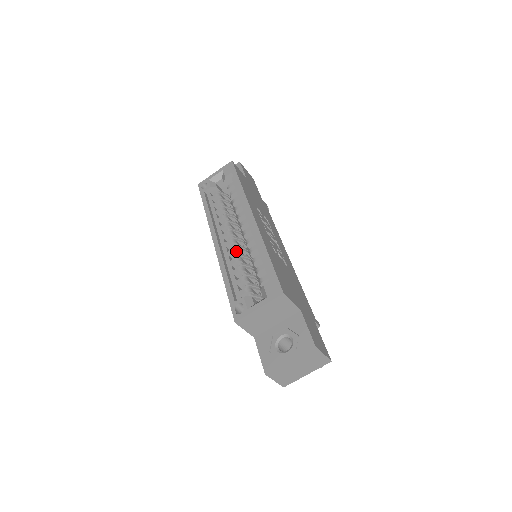
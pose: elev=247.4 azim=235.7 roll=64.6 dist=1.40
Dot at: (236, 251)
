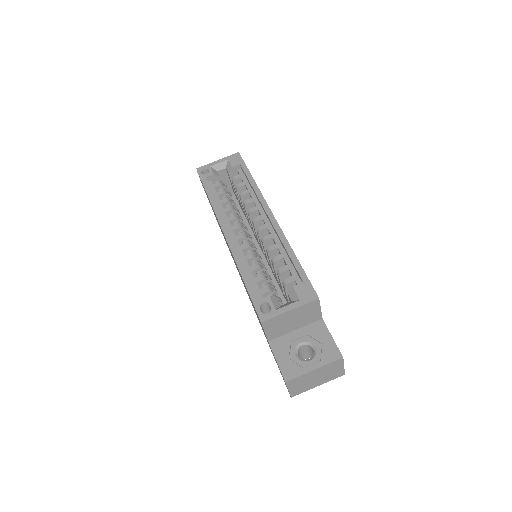
Dot at: (251, 247)
